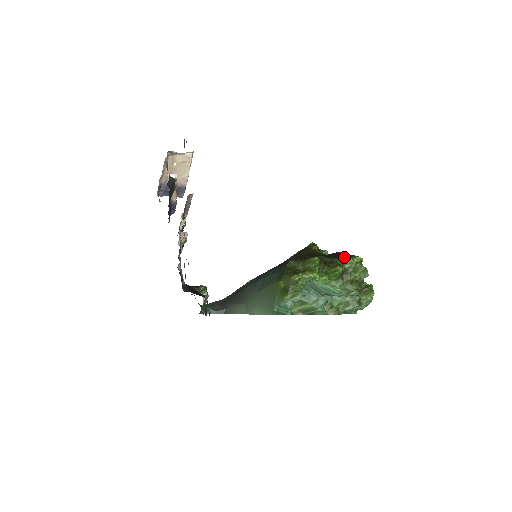
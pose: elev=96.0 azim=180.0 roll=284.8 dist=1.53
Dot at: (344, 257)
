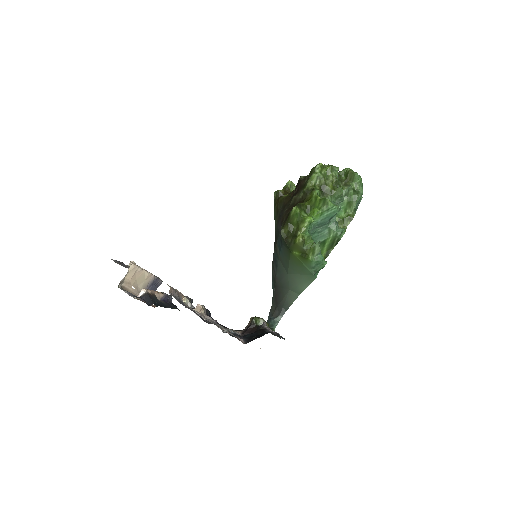
Dot at: (308, 180)
